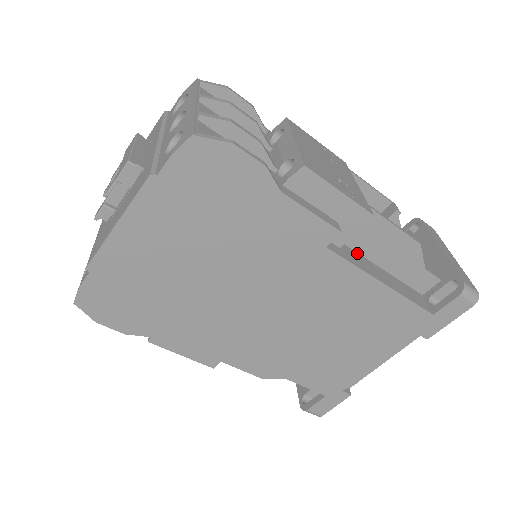
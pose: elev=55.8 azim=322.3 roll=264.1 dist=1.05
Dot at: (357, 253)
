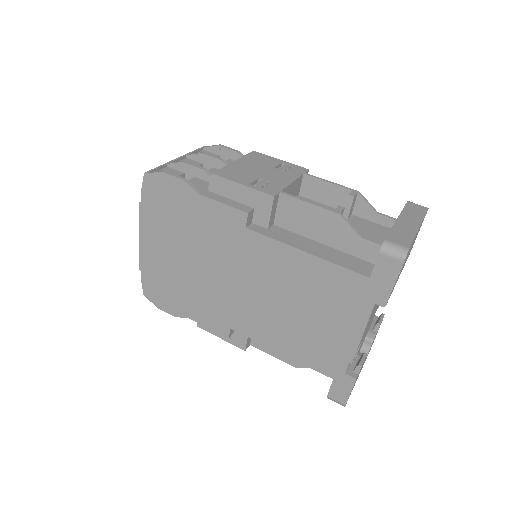
Dot at: (294, 233)
